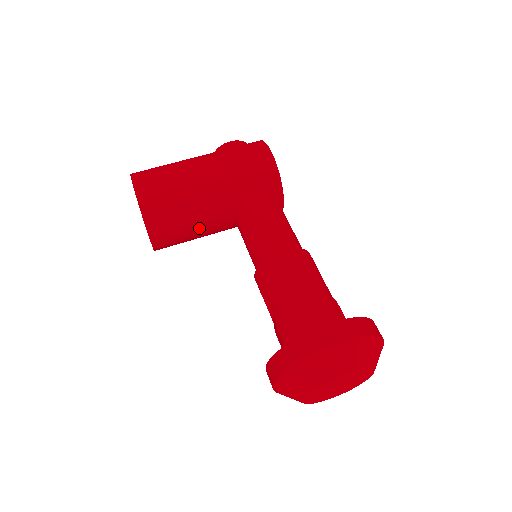
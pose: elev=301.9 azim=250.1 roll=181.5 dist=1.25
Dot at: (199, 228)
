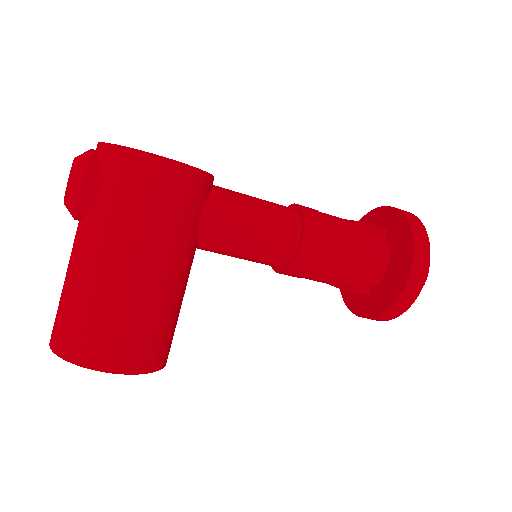
Dot at: occluded
